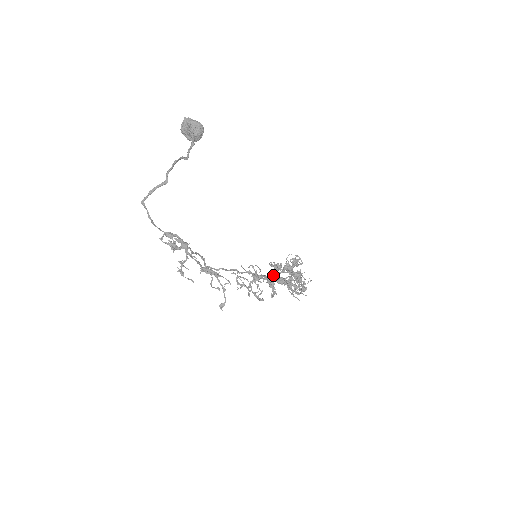
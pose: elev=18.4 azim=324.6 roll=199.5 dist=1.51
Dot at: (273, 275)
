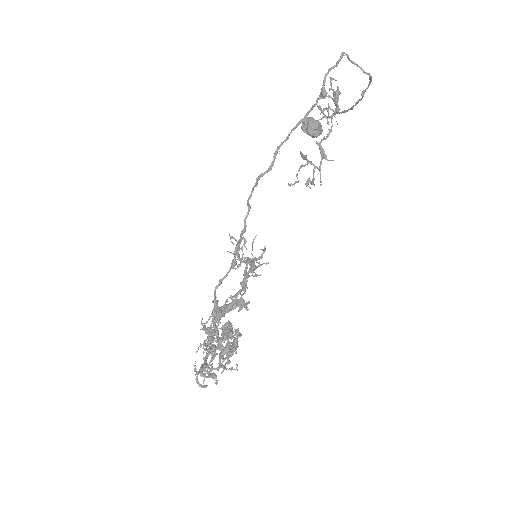
Dot at: (236, 302)
